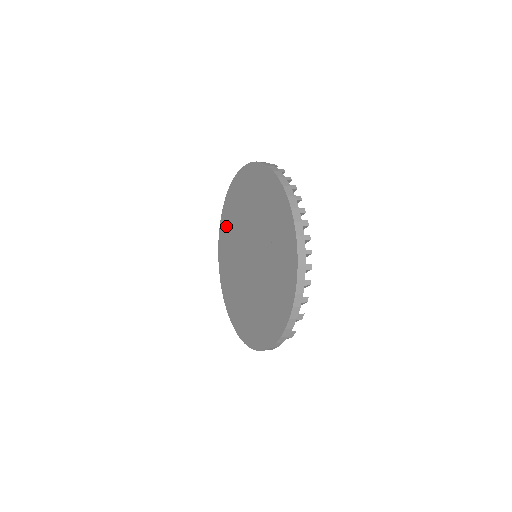
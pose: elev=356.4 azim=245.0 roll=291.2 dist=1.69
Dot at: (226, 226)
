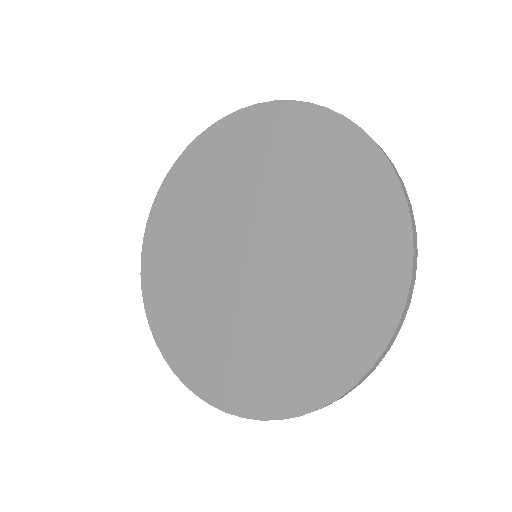
Dot at: (162, 283)
